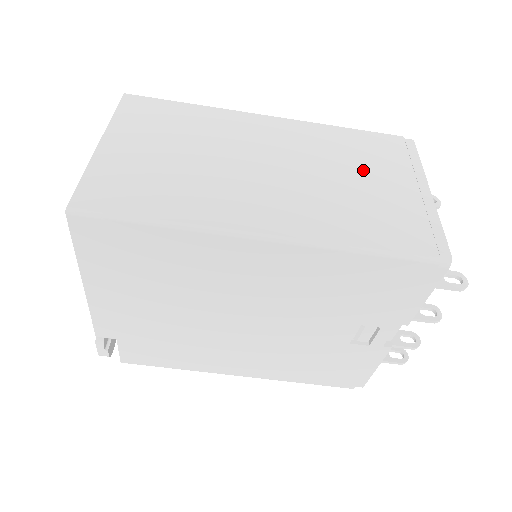
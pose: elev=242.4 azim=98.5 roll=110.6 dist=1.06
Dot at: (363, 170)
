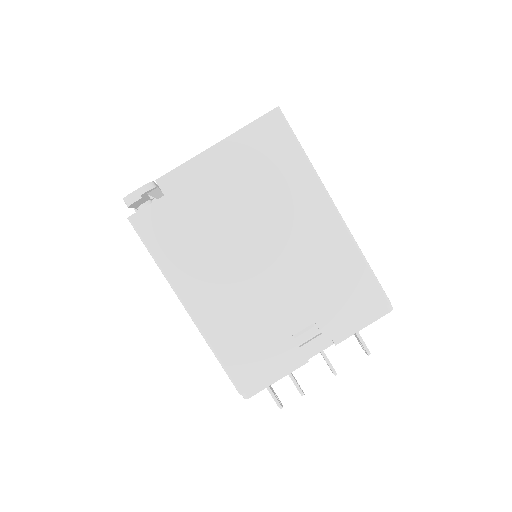
Dot at: occluded
